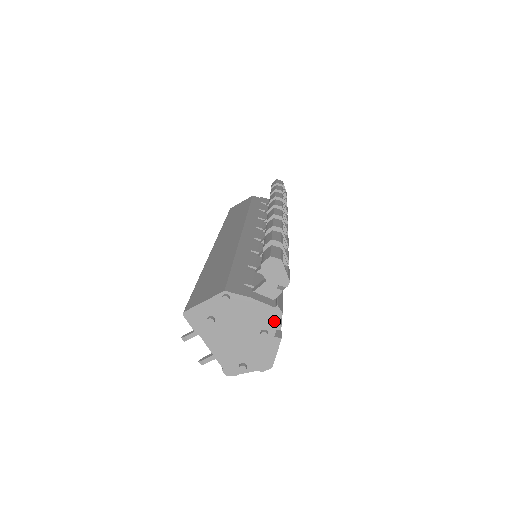
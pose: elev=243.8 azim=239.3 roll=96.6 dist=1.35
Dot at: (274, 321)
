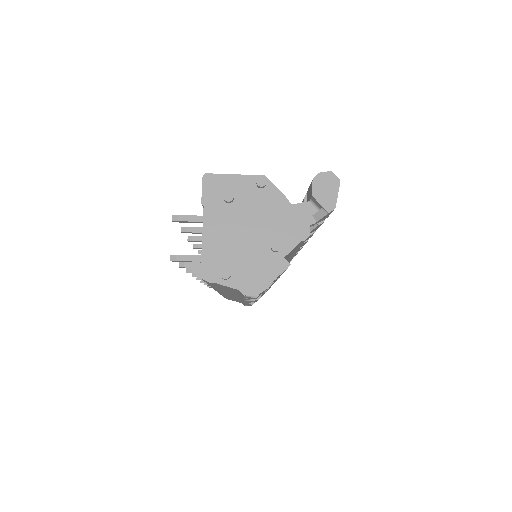
Dot at: (295, 239)
